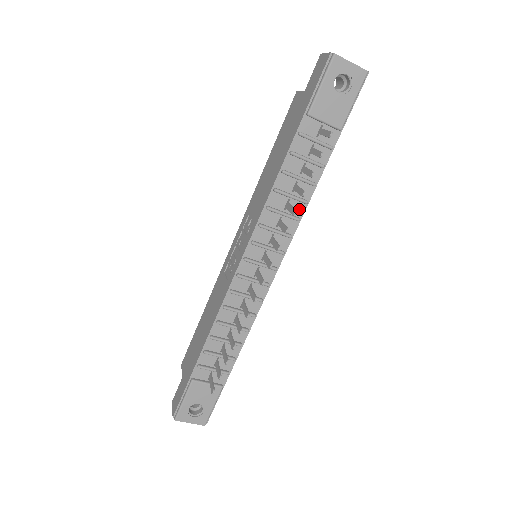
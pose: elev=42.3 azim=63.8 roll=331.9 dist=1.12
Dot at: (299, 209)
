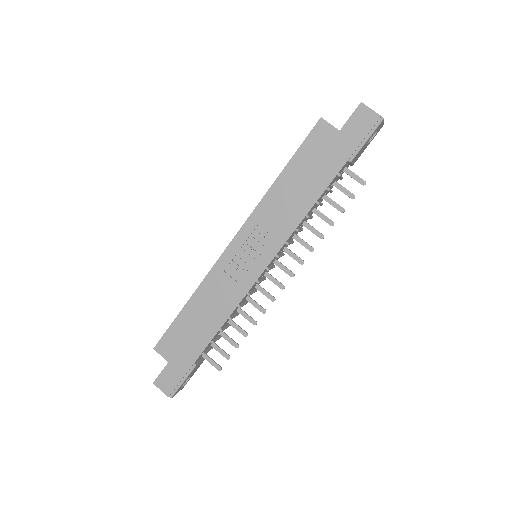
Dot at: occluded
